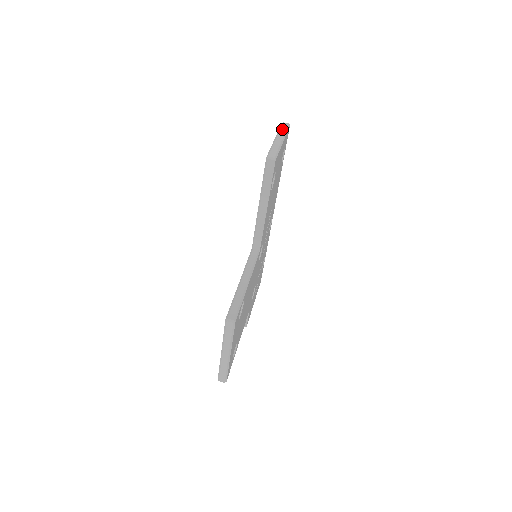
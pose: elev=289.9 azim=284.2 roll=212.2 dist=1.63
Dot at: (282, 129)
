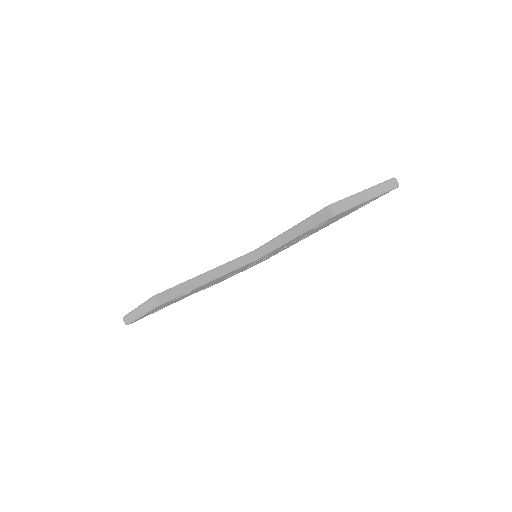
Dot at: (384, 185)
